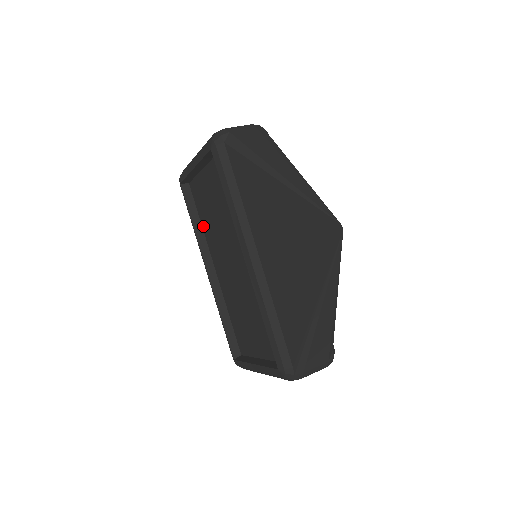
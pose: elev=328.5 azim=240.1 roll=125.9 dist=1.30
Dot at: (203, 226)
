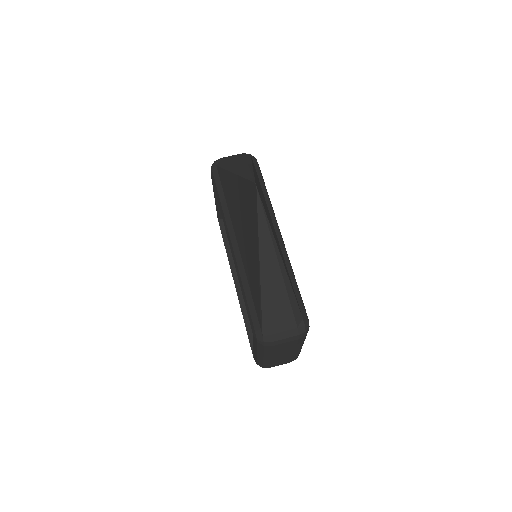
Dot at: occluded
